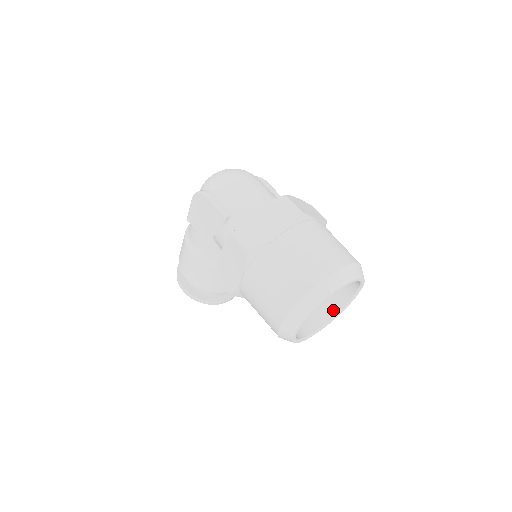
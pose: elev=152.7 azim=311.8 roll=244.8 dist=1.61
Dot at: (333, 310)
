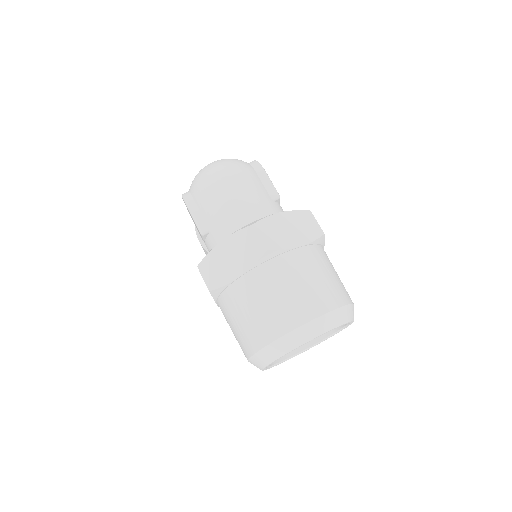
Dot at: occluded
